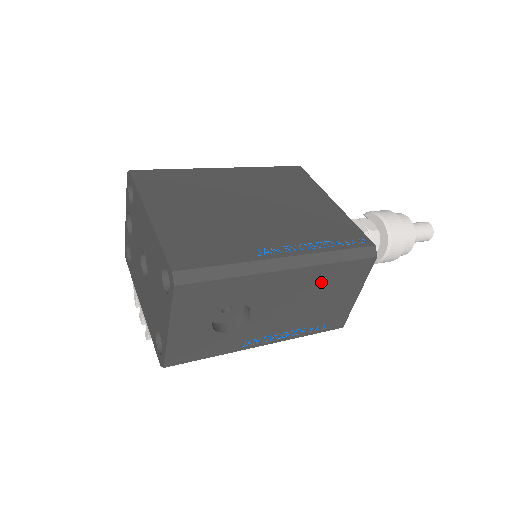
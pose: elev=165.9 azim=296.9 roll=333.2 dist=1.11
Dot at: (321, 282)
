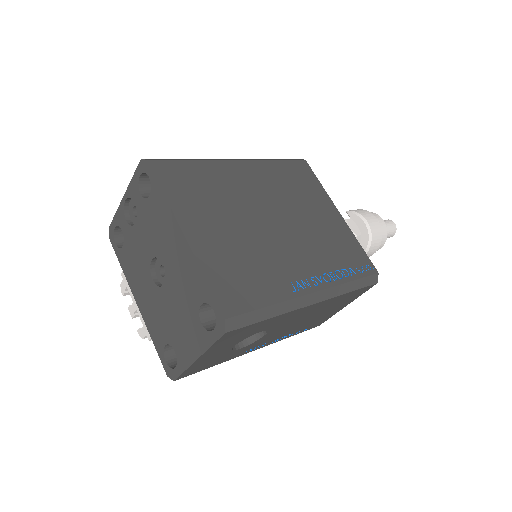
Dot at: (329, 305)
